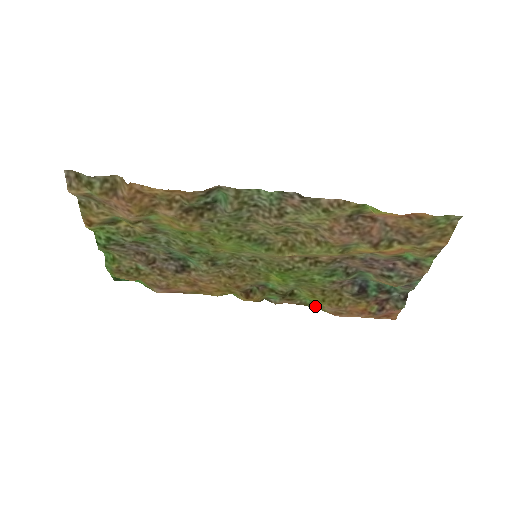
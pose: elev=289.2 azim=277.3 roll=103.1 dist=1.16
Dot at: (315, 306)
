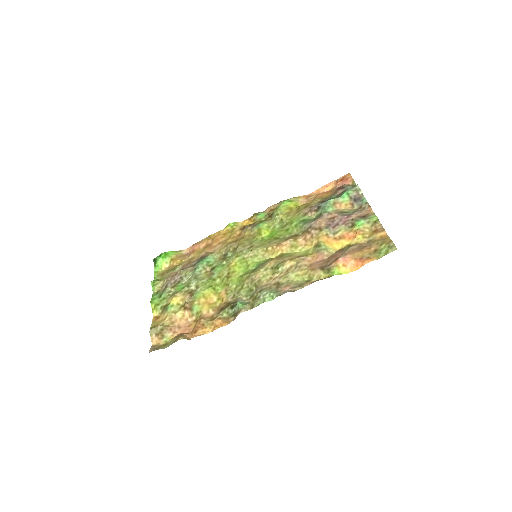
Dot at: (290, 199)
